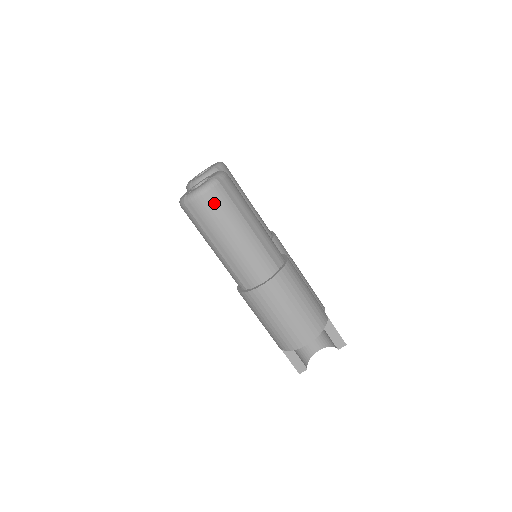
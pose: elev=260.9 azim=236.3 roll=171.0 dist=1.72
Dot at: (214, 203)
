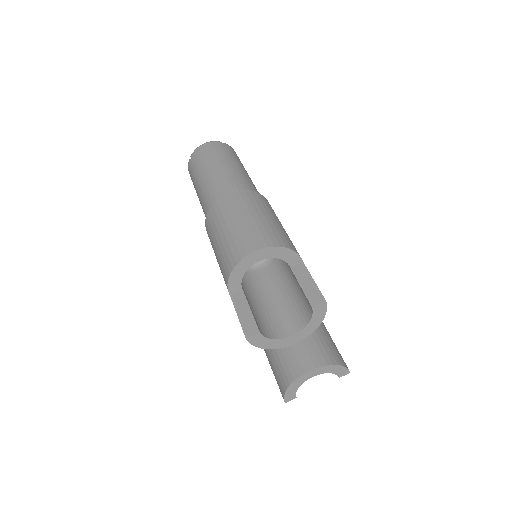
Dot at: (209, 148)
